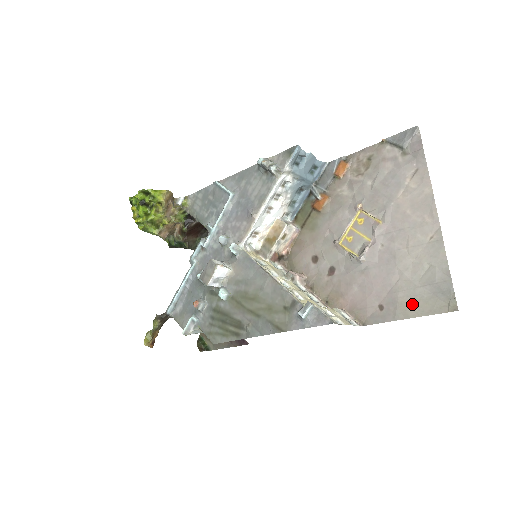
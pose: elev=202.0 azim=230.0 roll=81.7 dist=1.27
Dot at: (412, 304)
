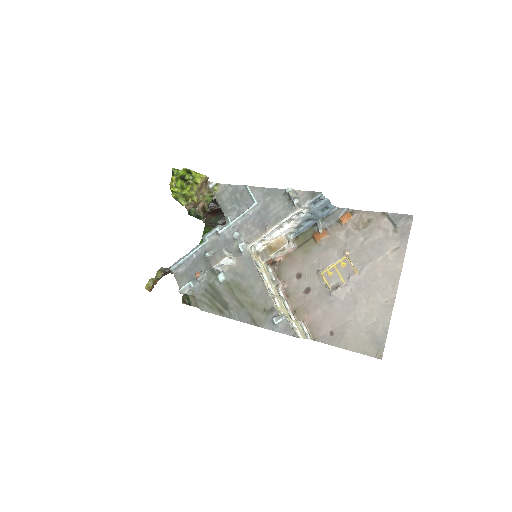
Dot at: (354, 341)
